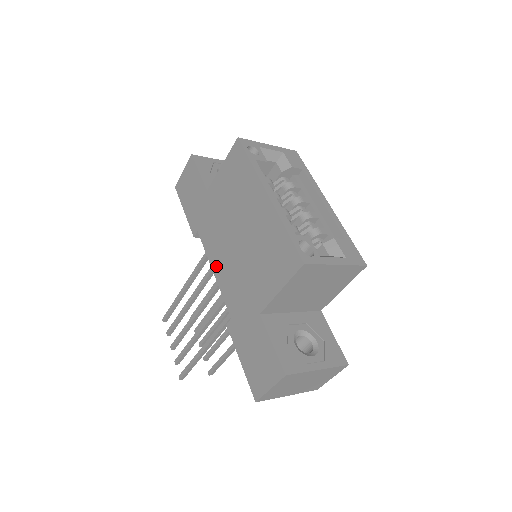
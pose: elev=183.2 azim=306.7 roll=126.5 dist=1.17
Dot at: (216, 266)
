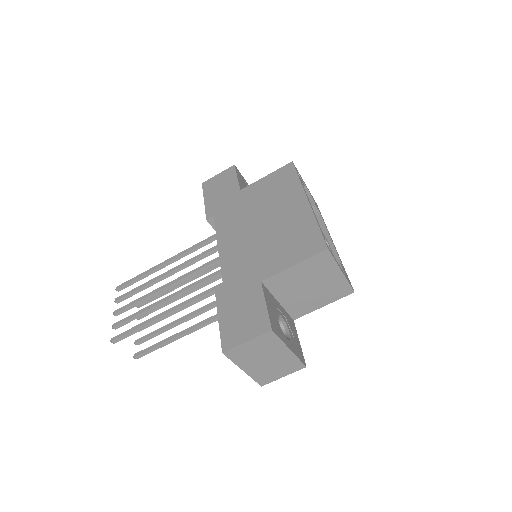
Dot at: (224, 243)
